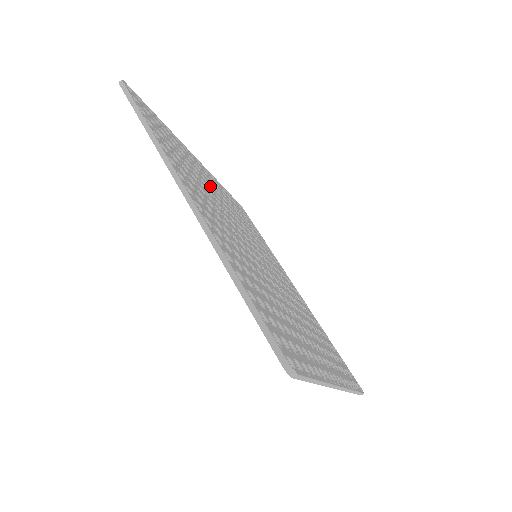
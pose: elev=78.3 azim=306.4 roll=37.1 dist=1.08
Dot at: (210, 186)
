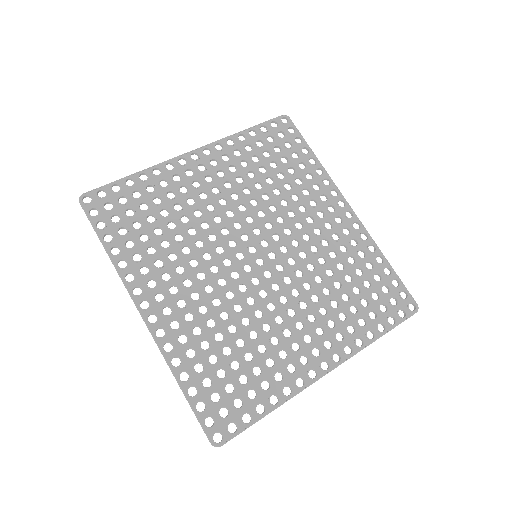
Dot at: (200, 203)
